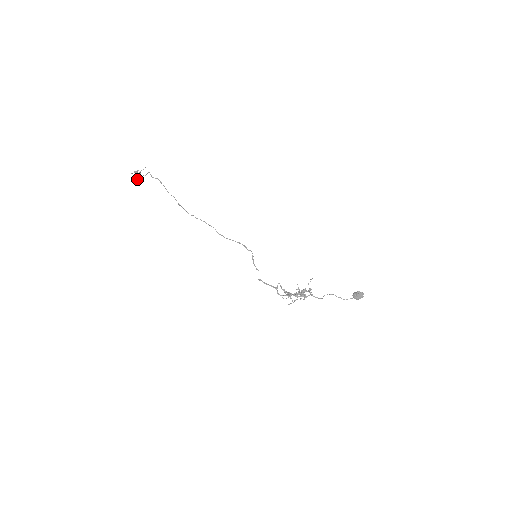
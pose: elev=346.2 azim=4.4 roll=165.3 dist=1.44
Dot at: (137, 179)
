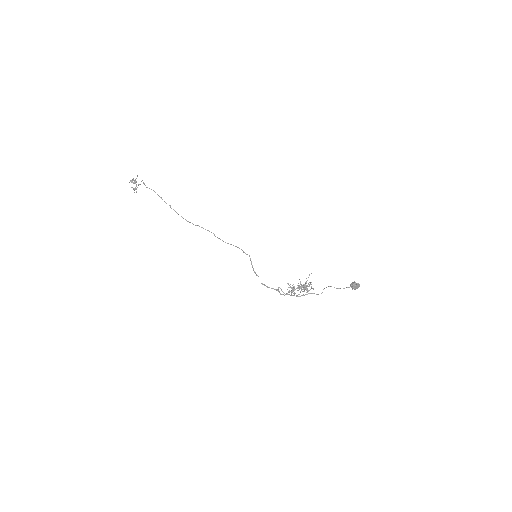
Dot at: (135, 187)
